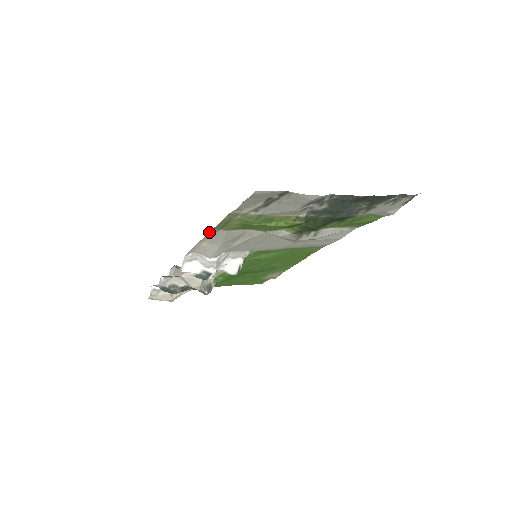
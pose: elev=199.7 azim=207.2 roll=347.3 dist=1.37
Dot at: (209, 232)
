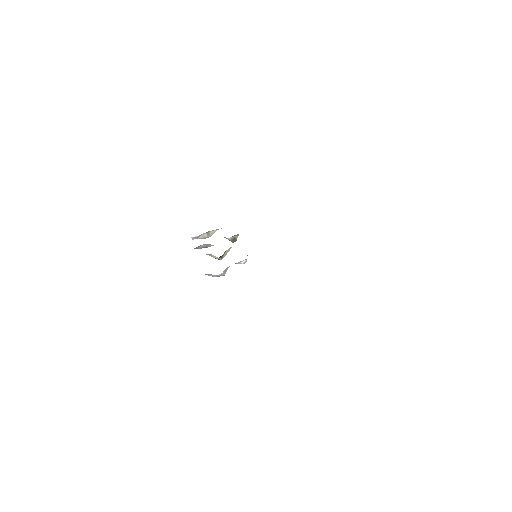
Dot at: occluded
